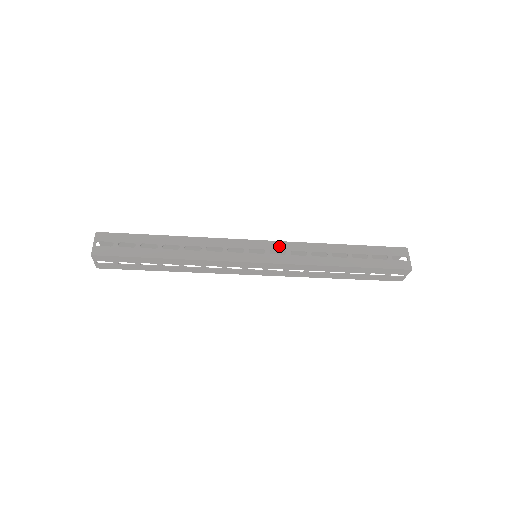
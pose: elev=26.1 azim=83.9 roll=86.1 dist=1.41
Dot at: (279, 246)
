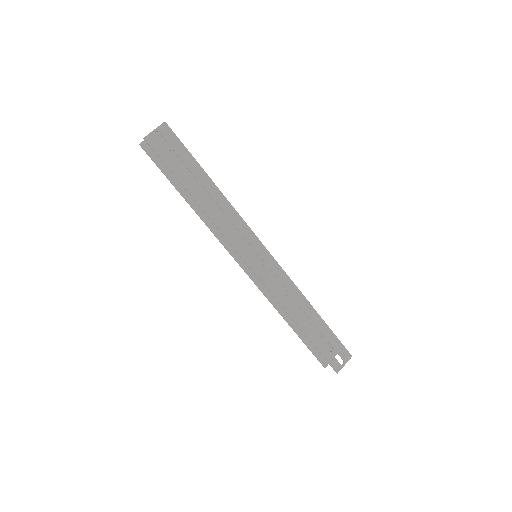
Dot at: occluded
